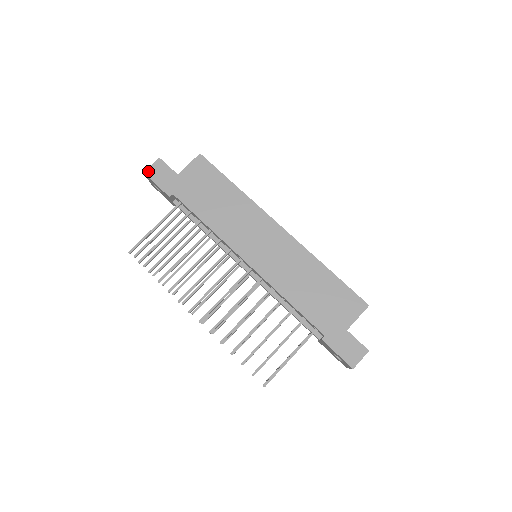
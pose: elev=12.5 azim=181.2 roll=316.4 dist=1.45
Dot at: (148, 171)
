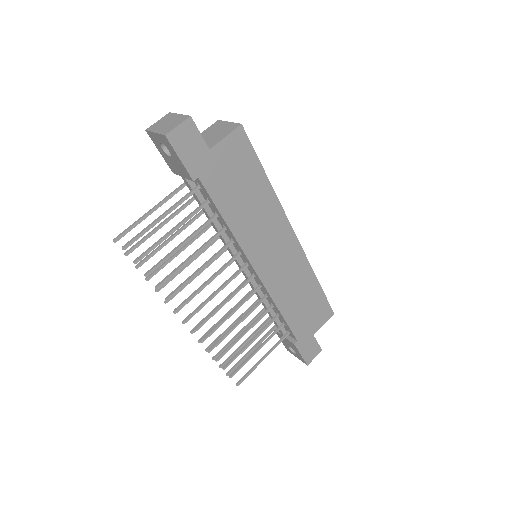
Dot at: (172, 134)
